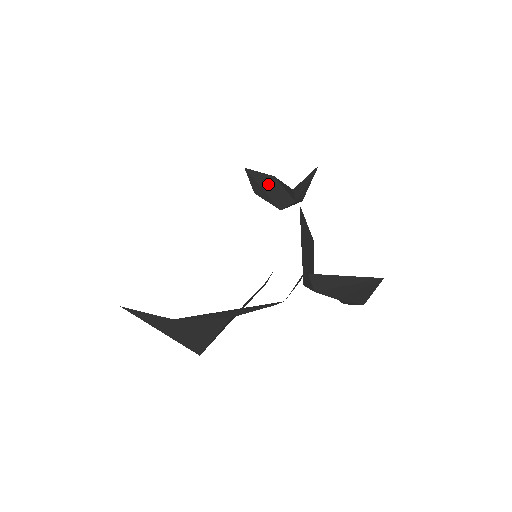
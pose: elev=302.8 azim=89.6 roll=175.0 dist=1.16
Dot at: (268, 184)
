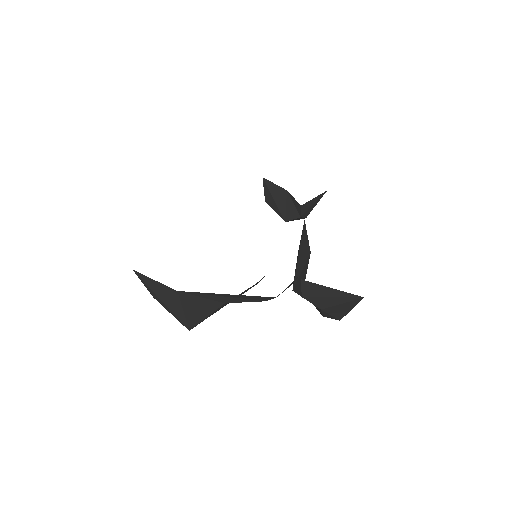
Dot at: (280, 196)
